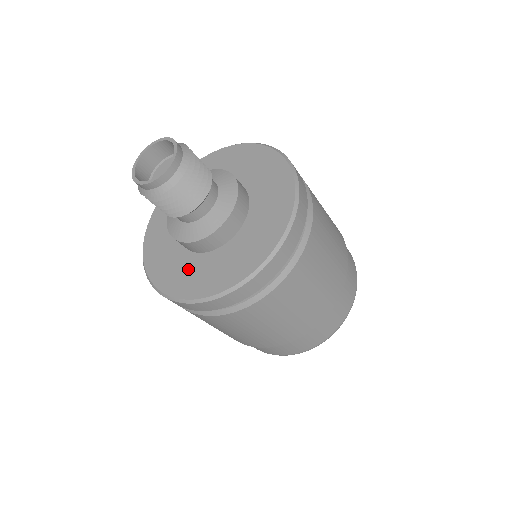
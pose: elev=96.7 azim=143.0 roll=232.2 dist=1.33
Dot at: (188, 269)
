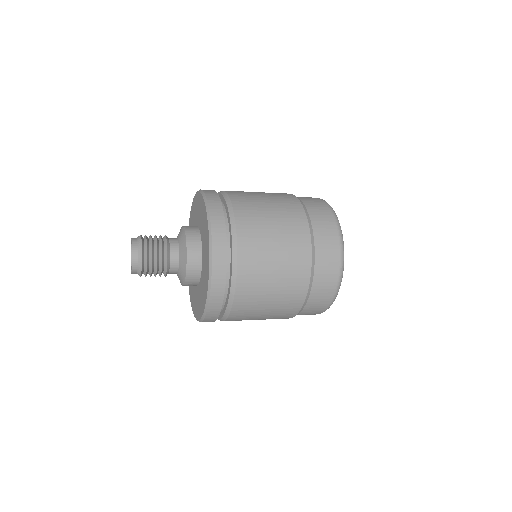
Dot at: (194, 293)
